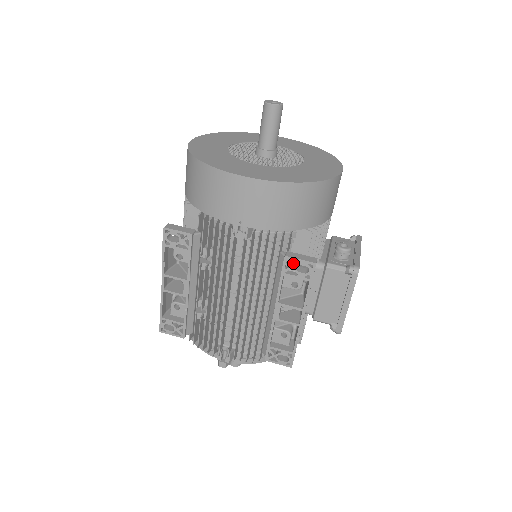
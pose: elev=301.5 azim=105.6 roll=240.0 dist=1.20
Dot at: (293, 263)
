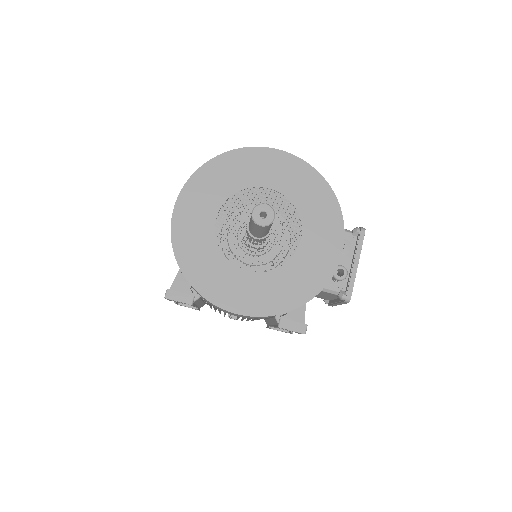
Dot at: (286, 326)
